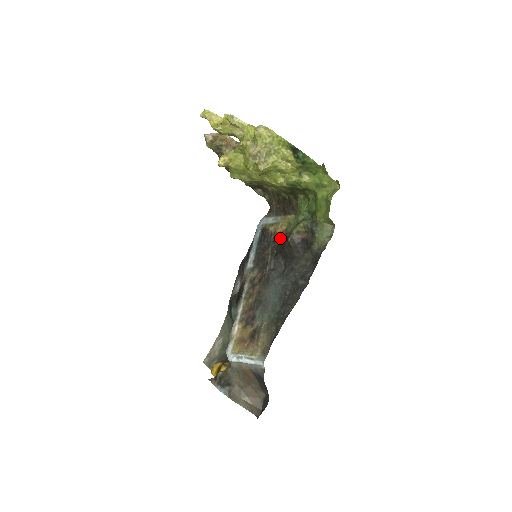
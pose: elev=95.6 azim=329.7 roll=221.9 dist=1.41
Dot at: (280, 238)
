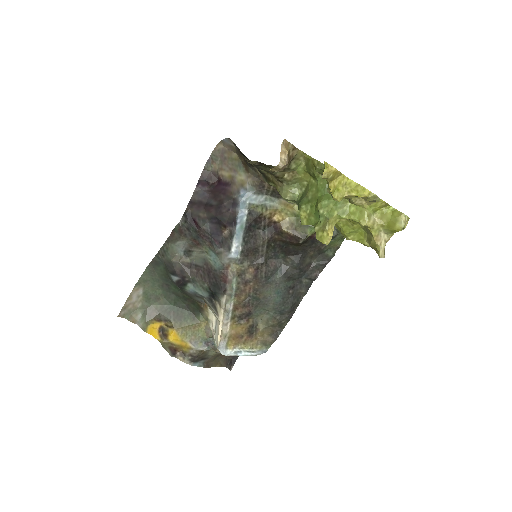
Dot at: (283, 233)
